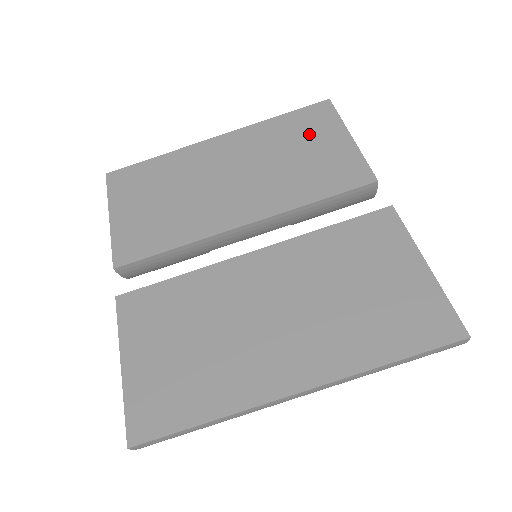
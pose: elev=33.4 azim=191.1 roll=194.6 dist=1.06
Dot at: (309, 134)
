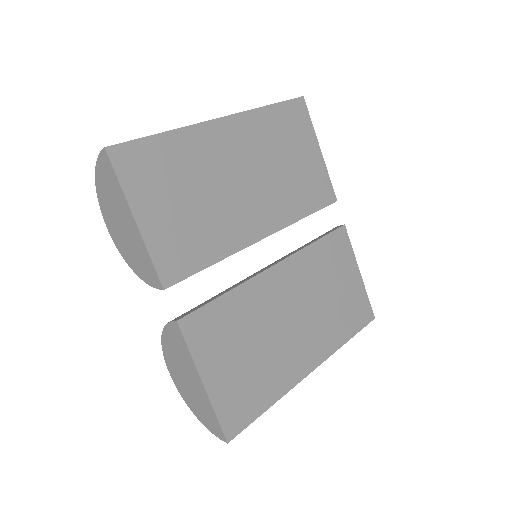
Dot at: (295, 138)
